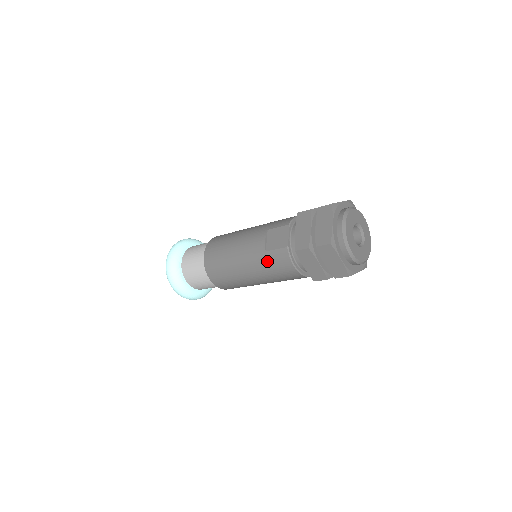
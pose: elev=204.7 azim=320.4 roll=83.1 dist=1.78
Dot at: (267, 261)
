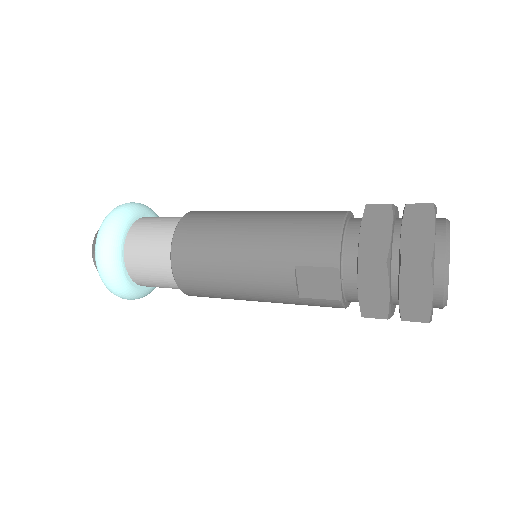
Dot at: (301, 304)
